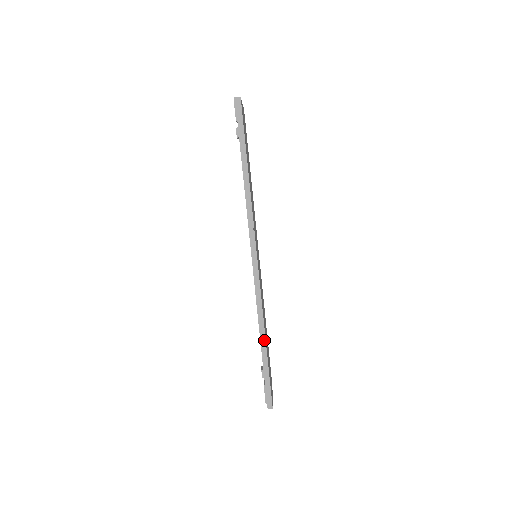
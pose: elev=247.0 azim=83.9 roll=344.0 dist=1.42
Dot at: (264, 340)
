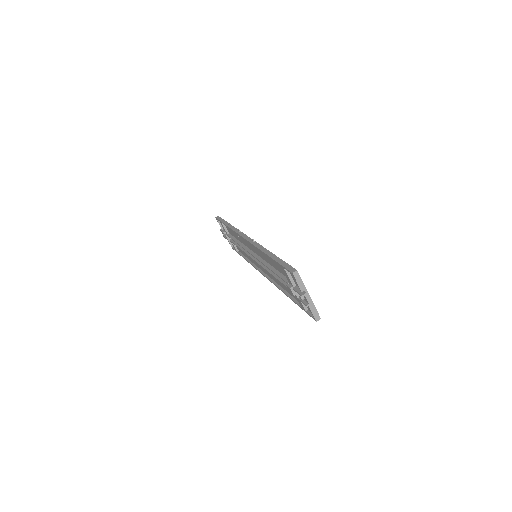
Dot at: (269, 252)
